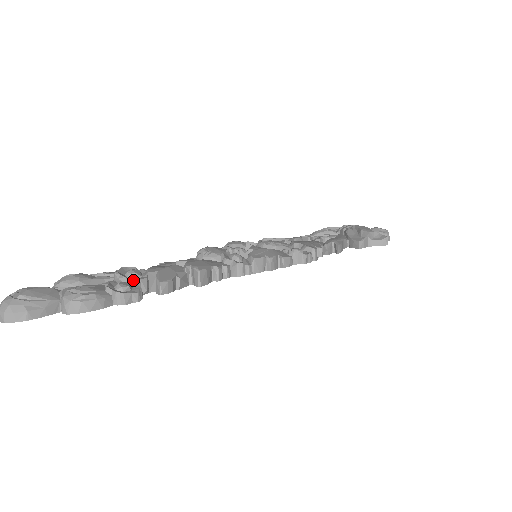
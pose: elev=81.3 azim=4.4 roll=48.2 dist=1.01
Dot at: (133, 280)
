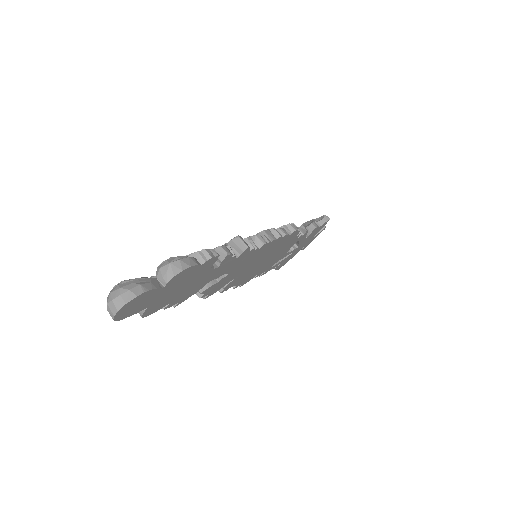
Dot at: occluded
